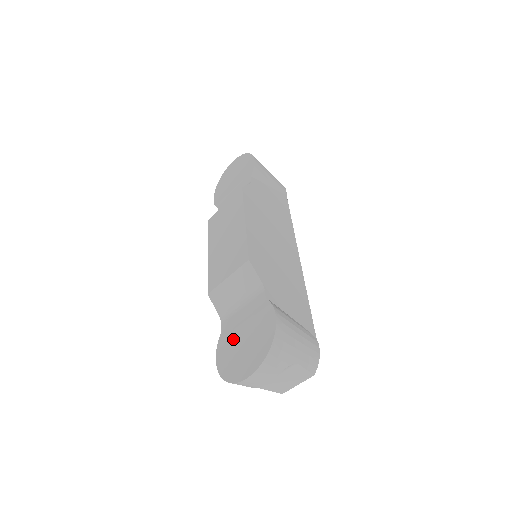
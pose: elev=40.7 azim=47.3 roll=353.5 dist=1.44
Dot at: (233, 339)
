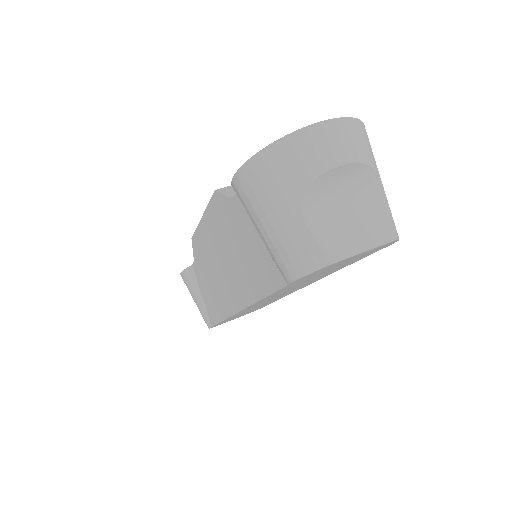
Dot at: occluded
